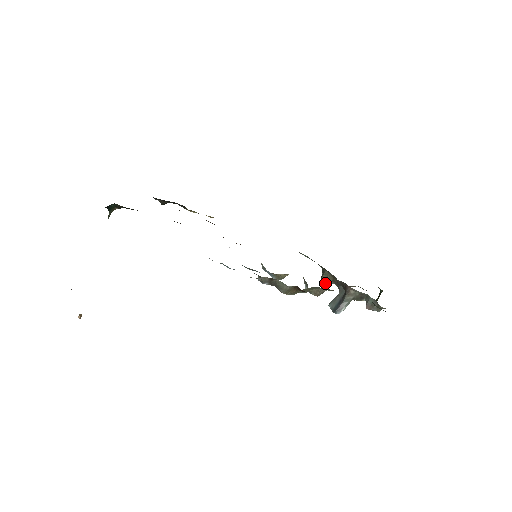
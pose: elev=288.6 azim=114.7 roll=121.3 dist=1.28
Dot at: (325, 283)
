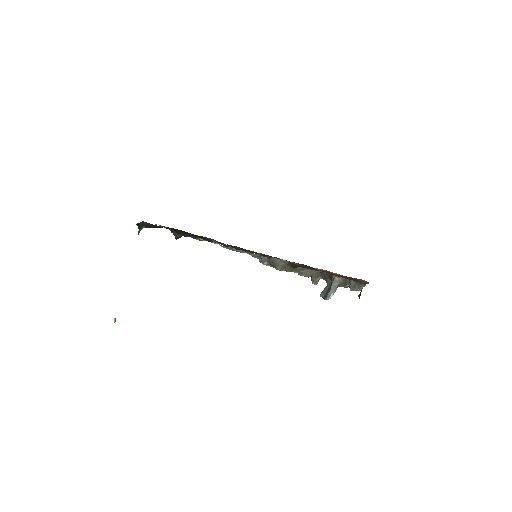
Dot at: (315, 280)
